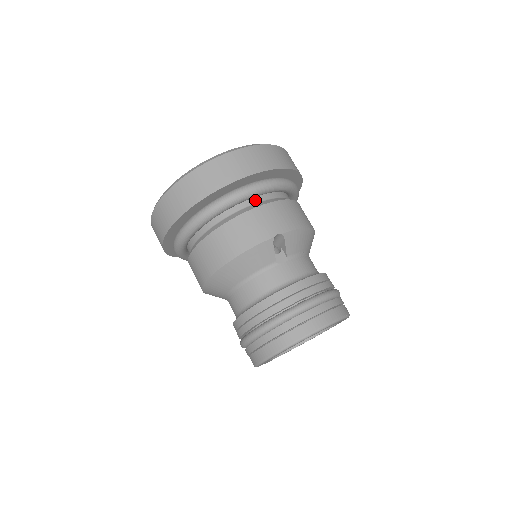
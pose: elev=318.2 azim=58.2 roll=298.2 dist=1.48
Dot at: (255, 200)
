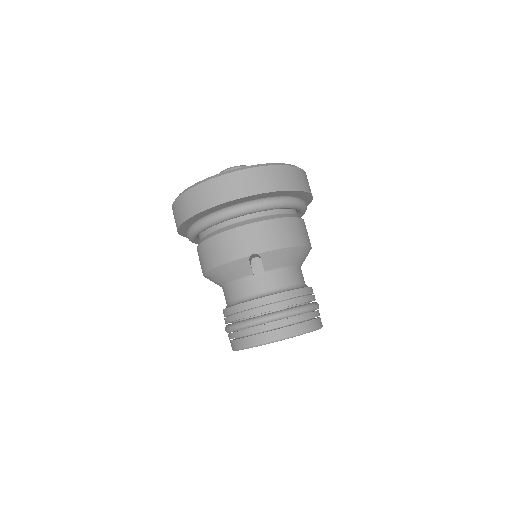
Dot at: (244, 217)
